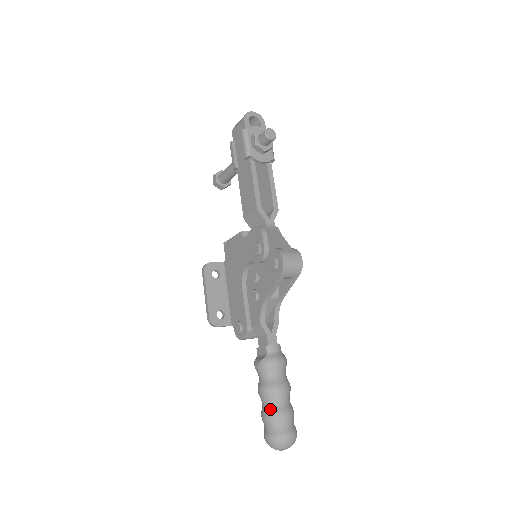
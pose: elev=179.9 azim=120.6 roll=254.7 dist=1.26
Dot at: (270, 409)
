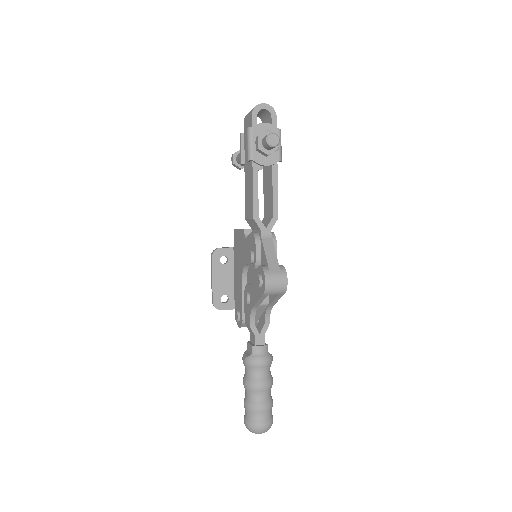
Dot at: (249, 400)
